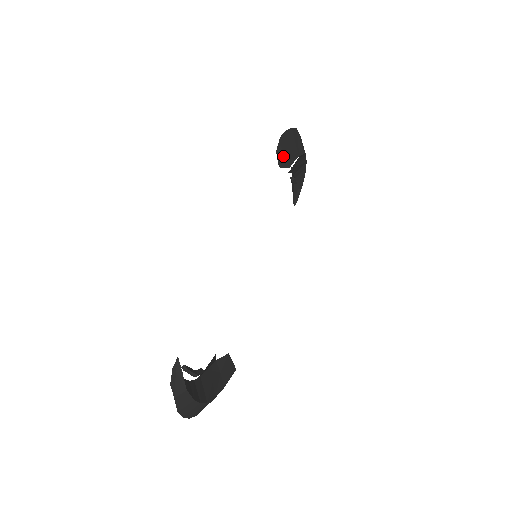
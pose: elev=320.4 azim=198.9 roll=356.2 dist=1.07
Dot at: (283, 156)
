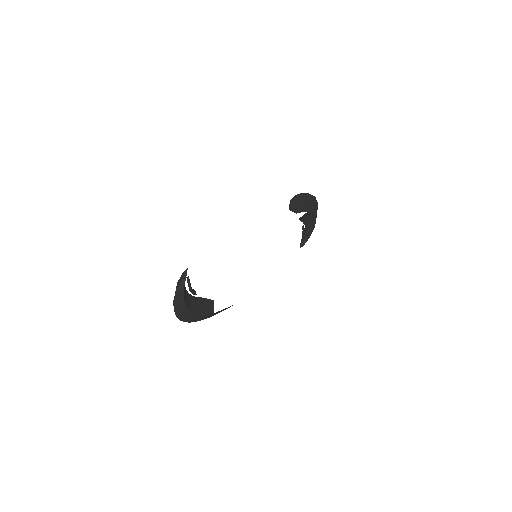
Dot at: (295, 205)
